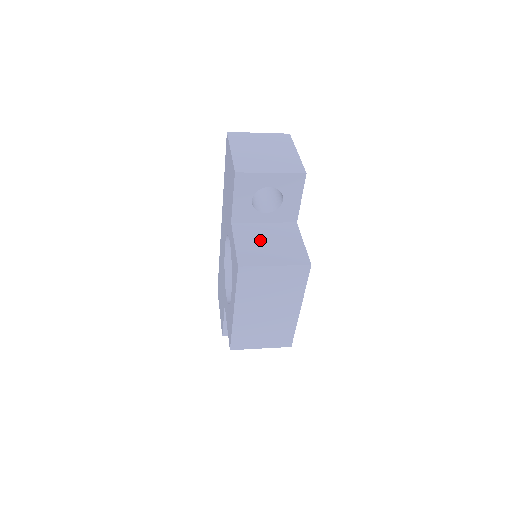
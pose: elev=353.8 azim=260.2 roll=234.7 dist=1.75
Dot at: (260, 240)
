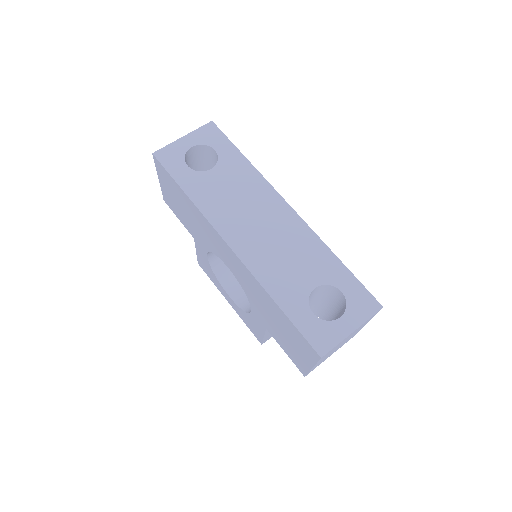
Dot at: occluded
